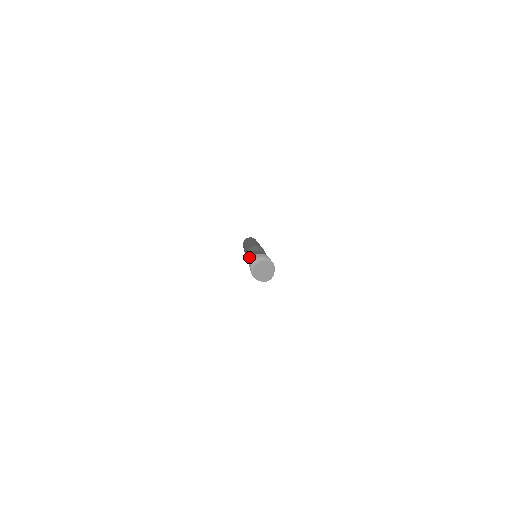
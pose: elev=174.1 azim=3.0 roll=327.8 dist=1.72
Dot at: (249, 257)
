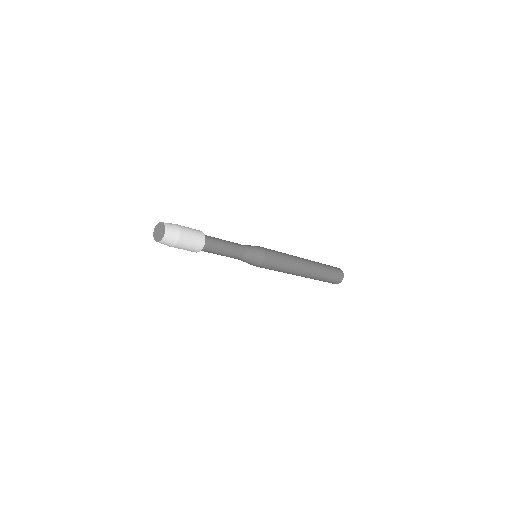
Dot at: occluded
